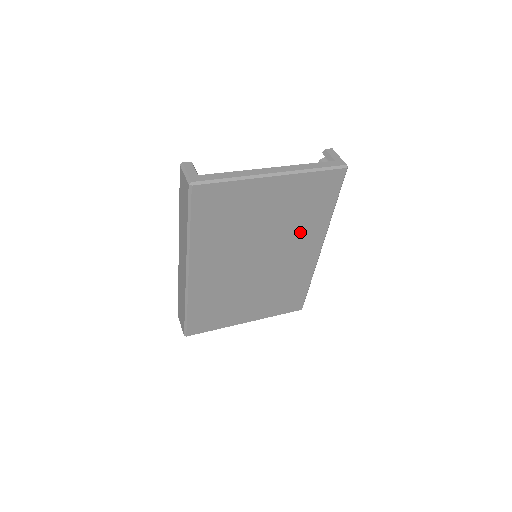
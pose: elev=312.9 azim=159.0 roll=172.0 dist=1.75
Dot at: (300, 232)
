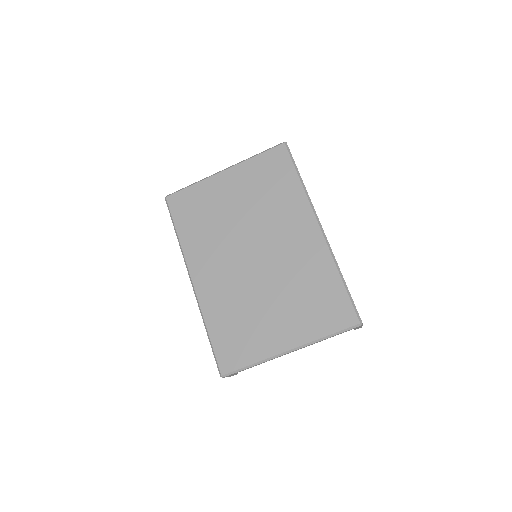
Dot at: (280, 213)
